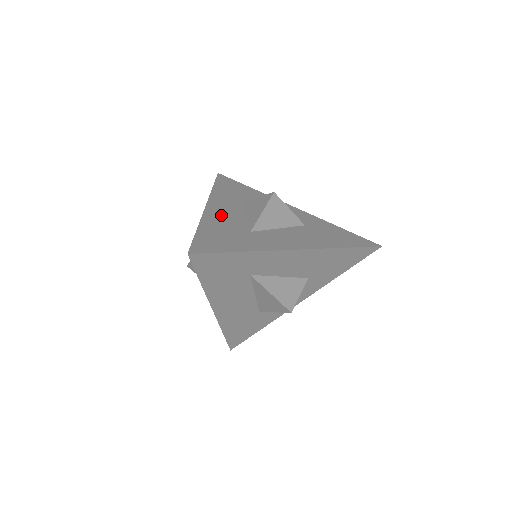
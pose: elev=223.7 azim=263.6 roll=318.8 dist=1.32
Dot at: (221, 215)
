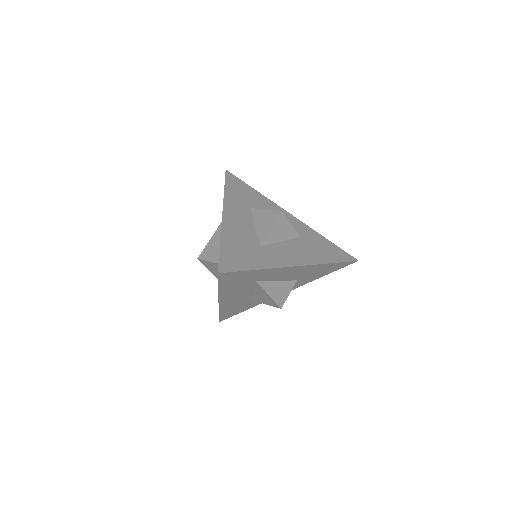
Dot at: (236, 226)
